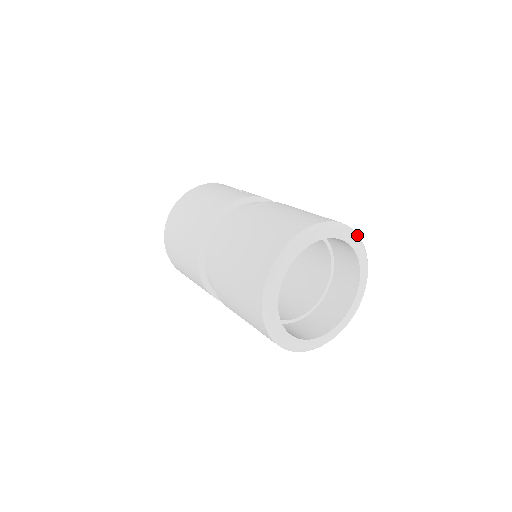
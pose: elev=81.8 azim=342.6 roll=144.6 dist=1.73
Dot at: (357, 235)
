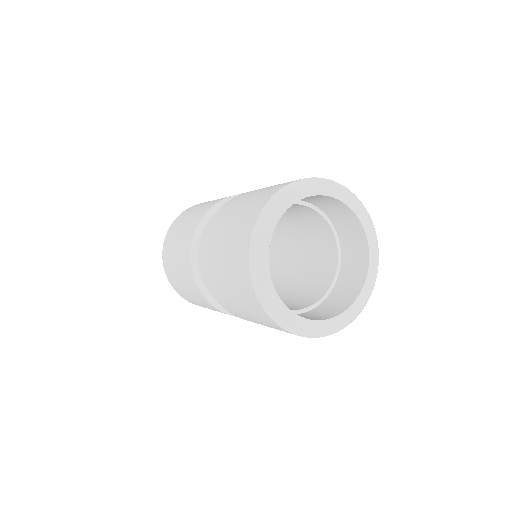
Dot at: (374, 229)
